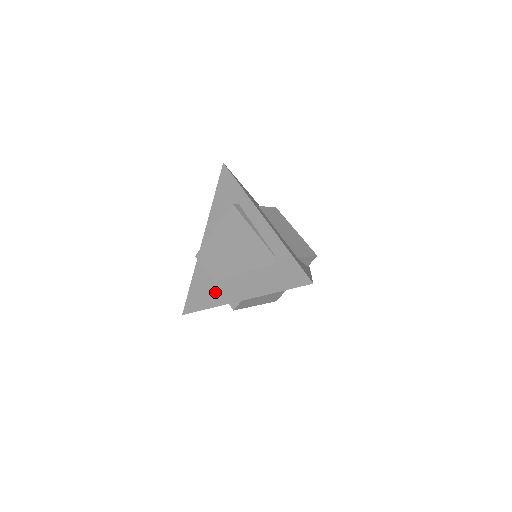
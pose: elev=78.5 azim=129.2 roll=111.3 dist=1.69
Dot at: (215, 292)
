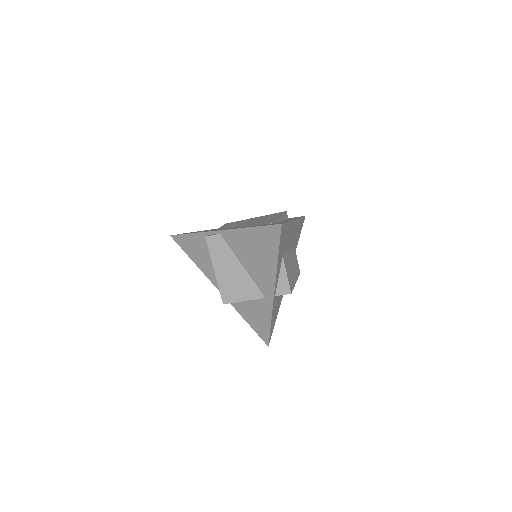
Dot at: (210, 230)
